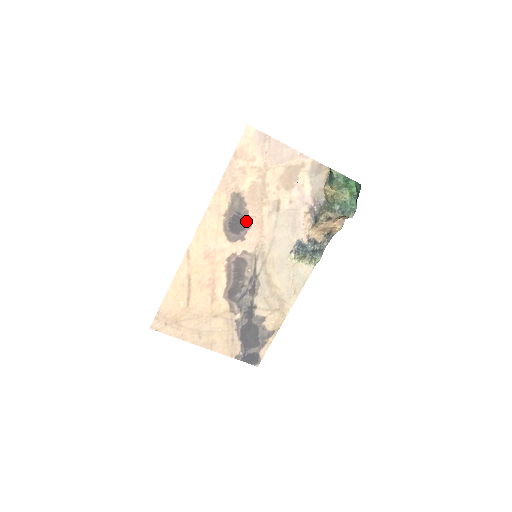
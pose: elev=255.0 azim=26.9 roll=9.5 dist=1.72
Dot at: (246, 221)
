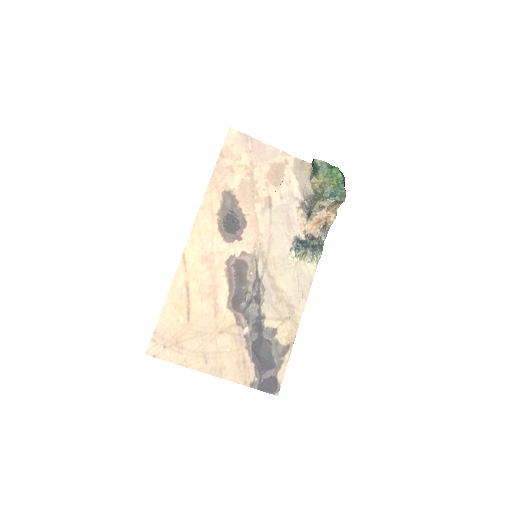
Dot at: (240, 220)
